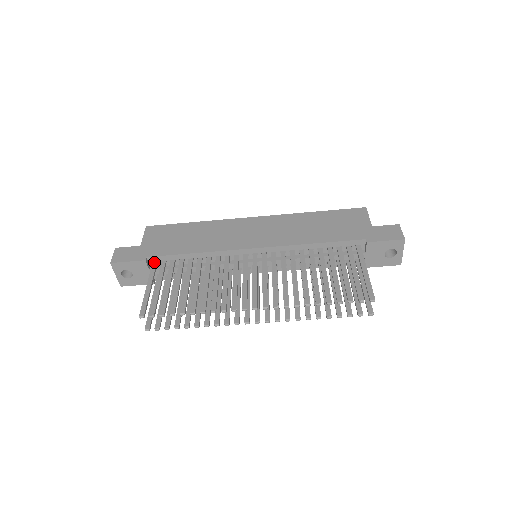
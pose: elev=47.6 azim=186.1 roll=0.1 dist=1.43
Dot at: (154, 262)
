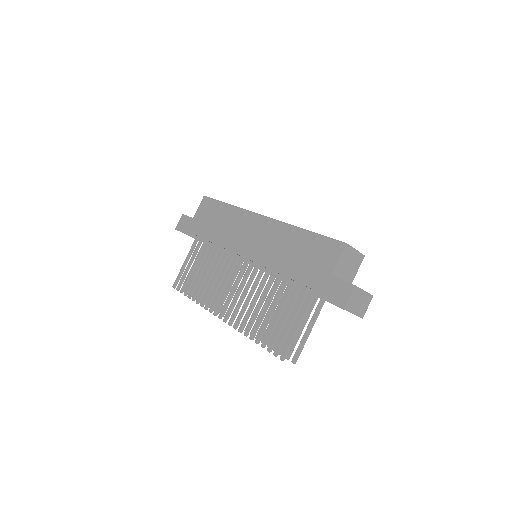
Dot at: (197, 237)
